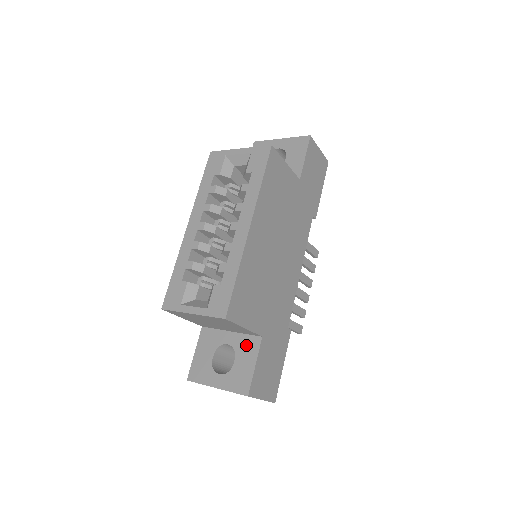
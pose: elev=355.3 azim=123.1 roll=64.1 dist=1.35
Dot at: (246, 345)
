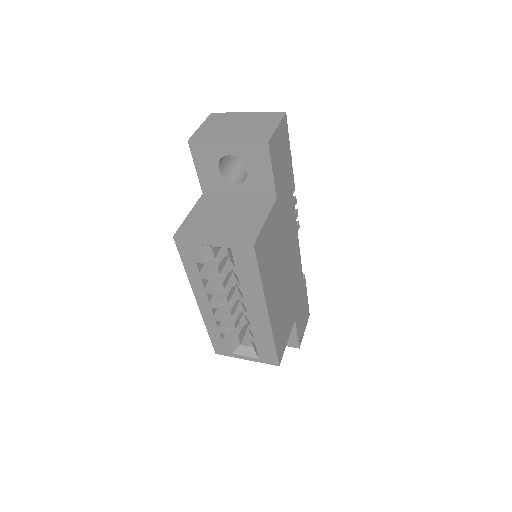
Dot at: occluded
